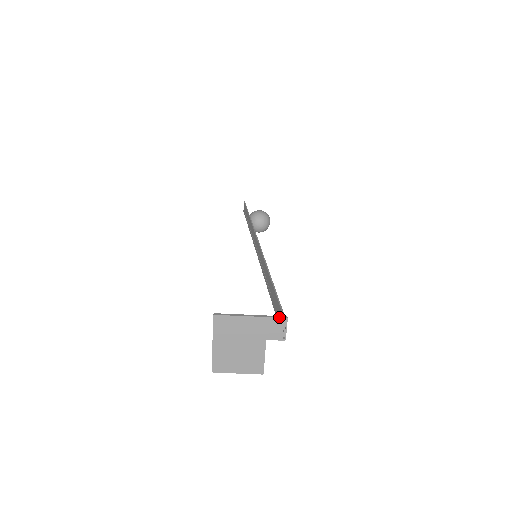
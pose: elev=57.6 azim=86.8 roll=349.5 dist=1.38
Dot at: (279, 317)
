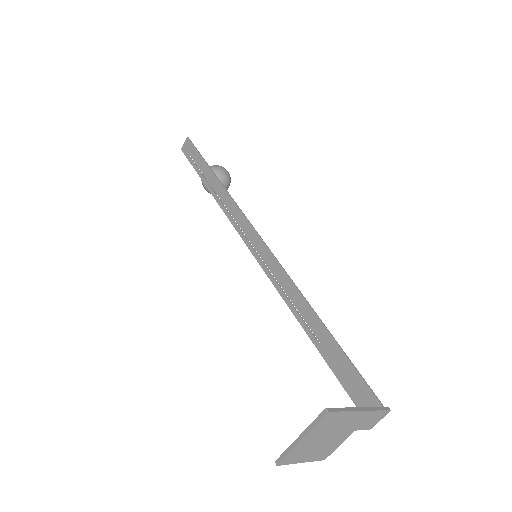
Dot at: (385, 410)
